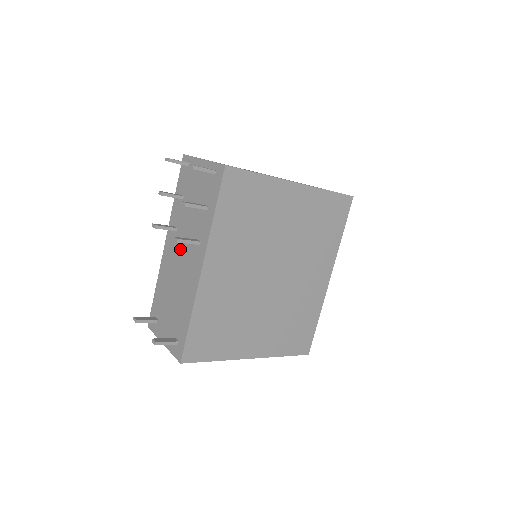
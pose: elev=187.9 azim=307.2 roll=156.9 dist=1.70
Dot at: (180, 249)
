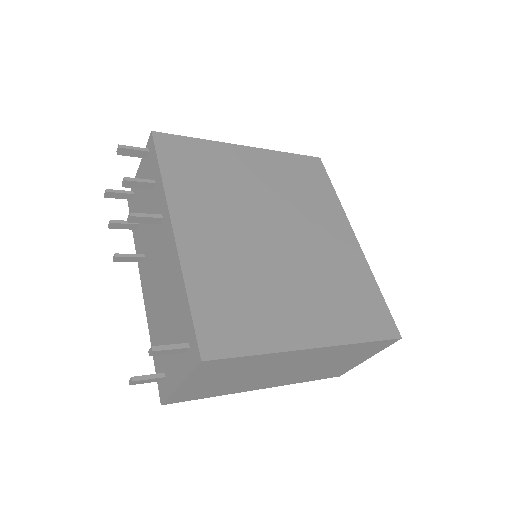
Dot at: (152, 261)
